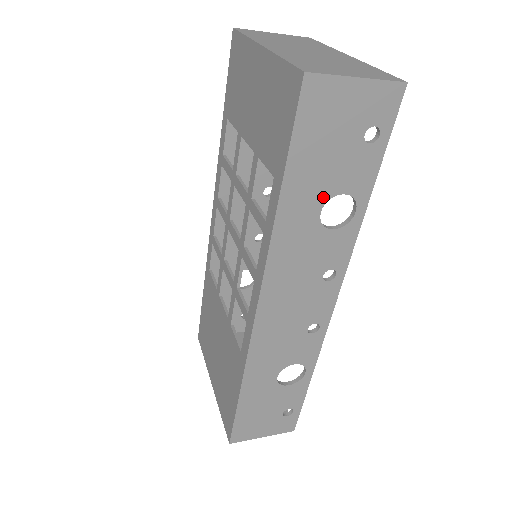
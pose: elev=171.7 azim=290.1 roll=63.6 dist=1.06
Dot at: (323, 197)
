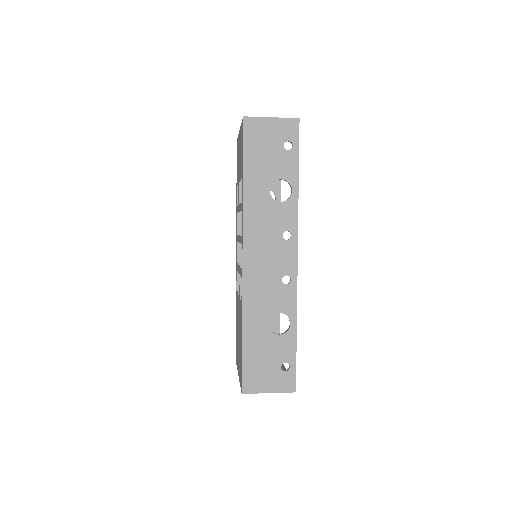
Dot at: (269, 181)
